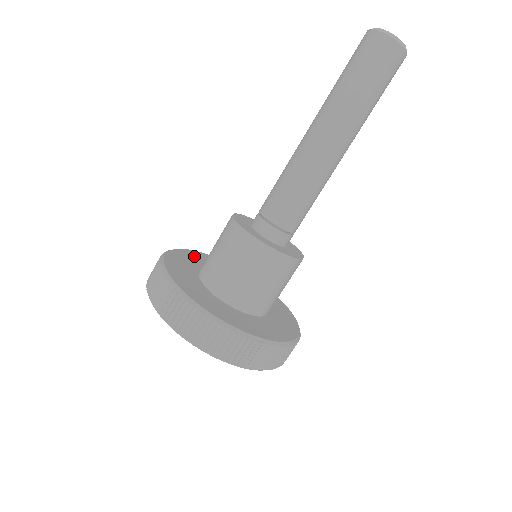
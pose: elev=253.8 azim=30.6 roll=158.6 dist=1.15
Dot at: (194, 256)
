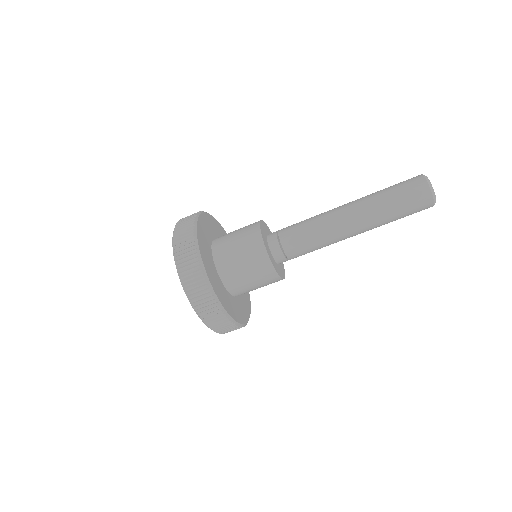
Dot at: (216, 226)
